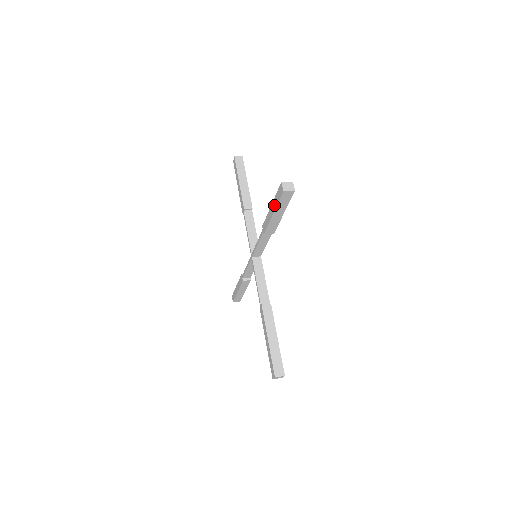
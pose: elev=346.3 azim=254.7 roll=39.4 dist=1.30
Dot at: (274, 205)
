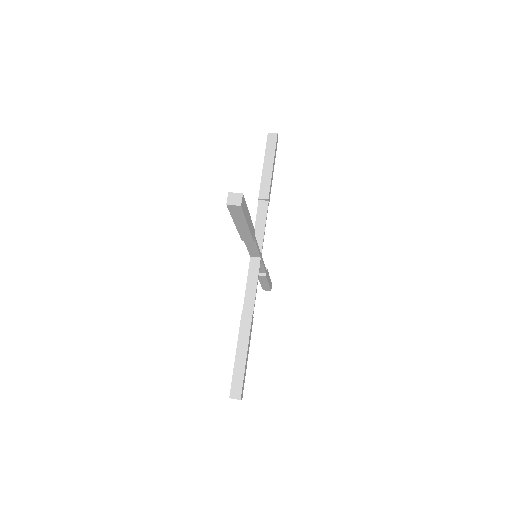
Dot at: occluded
